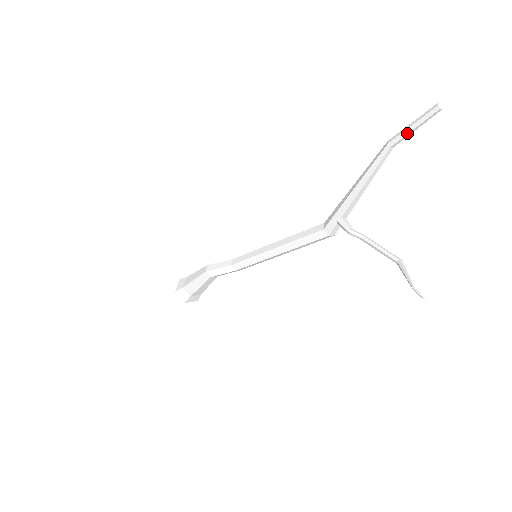
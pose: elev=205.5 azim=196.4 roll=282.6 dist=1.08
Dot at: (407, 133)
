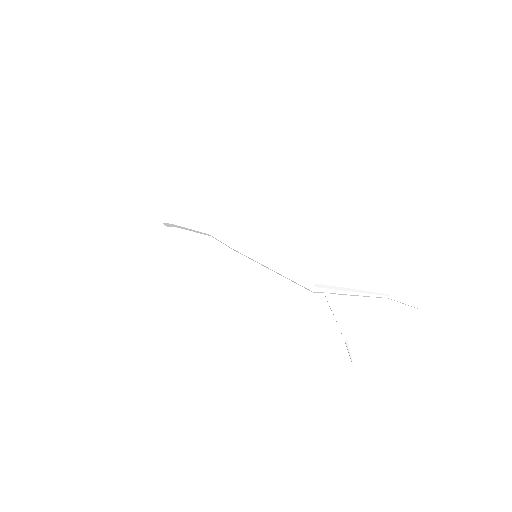
Dot at: (400, 302)
